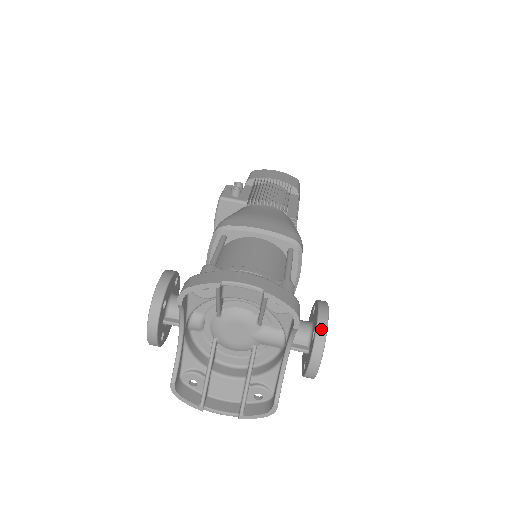
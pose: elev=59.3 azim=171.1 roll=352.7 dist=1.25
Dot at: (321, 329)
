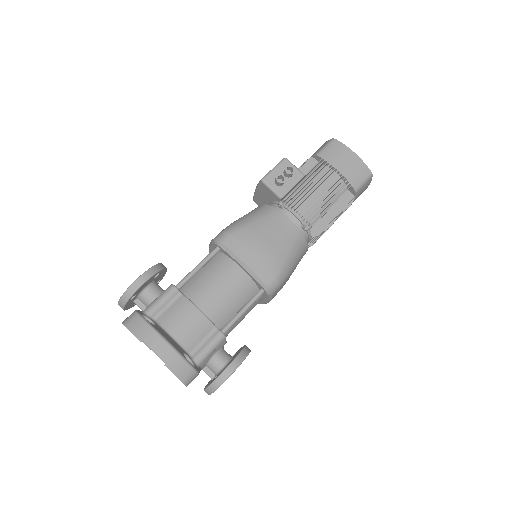
Dot at: (217, 383)
